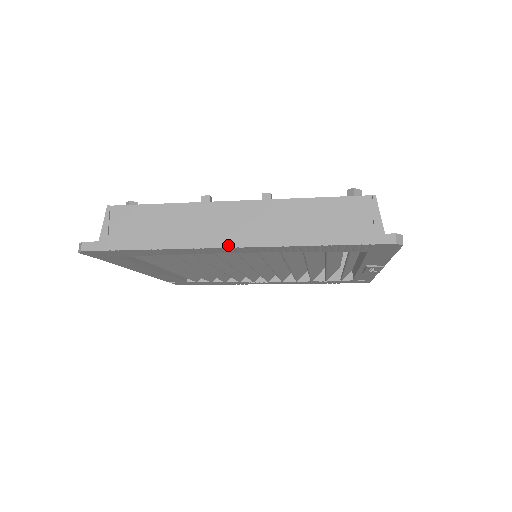
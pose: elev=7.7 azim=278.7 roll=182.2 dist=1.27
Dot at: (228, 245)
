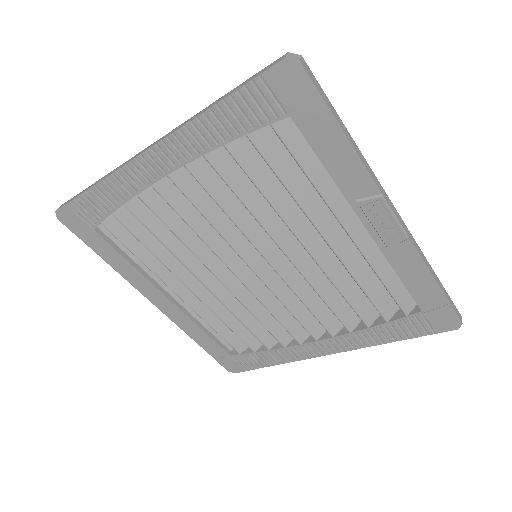
Dot at: (145, 150)
